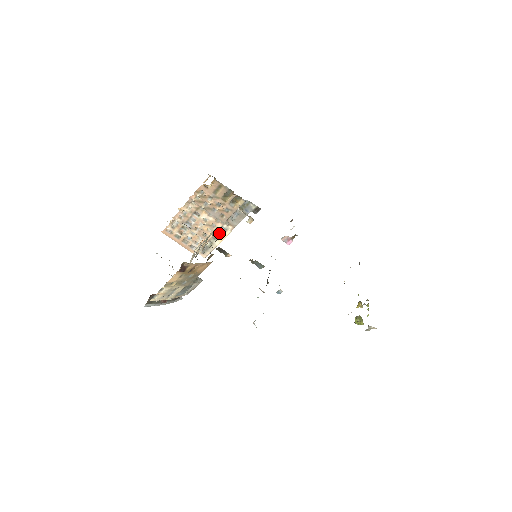
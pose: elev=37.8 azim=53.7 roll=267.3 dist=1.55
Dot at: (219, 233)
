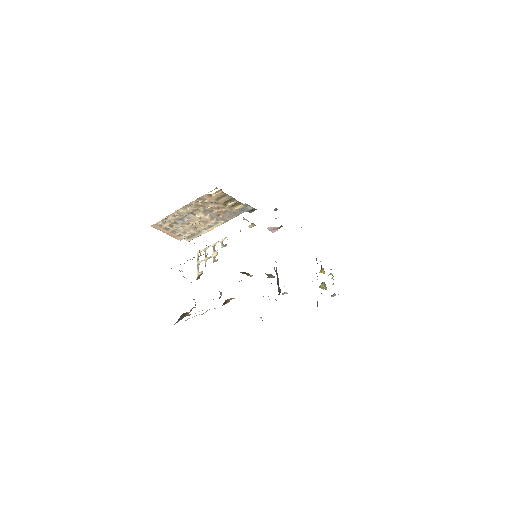
Dot at: (209, 225)
